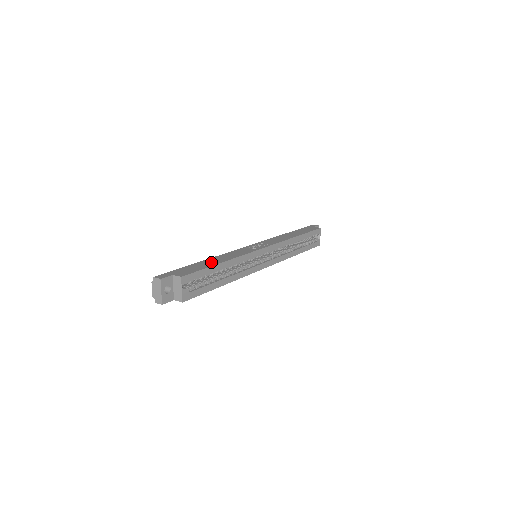
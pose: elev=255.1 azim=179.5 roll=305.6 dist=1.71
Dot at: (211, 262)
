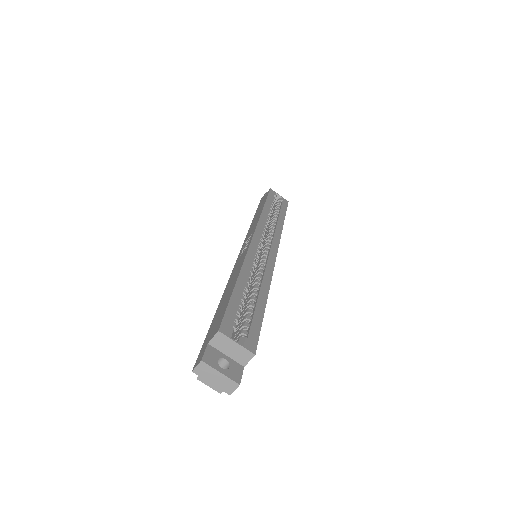
Dot at: (227, 294)
